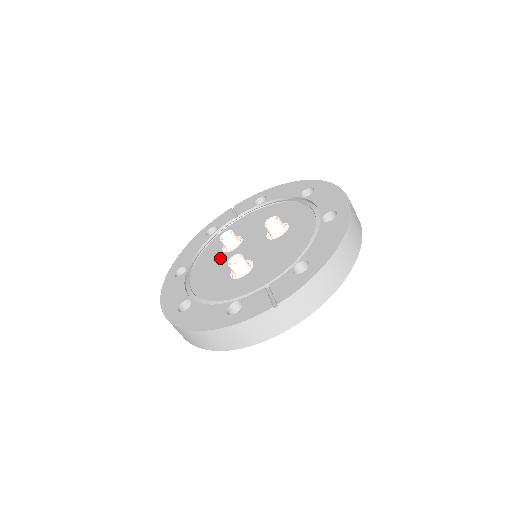
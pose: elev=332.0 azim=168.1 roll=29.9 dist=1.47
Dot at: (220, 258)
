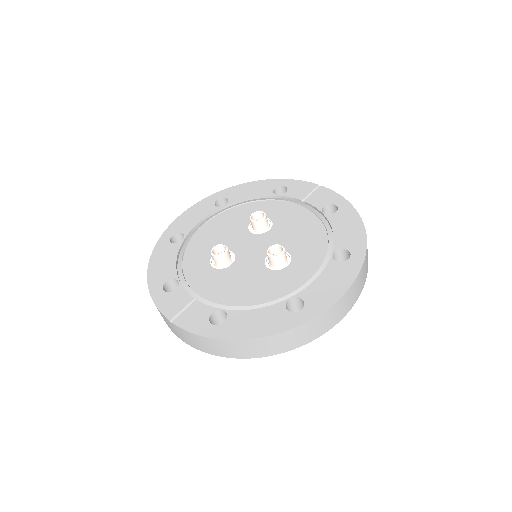
Dot at: (240, 227)
